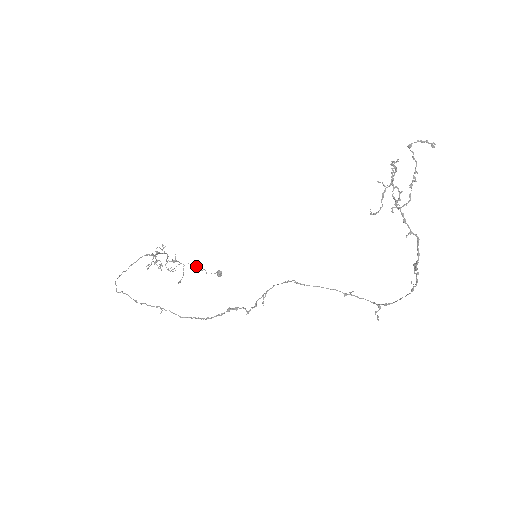
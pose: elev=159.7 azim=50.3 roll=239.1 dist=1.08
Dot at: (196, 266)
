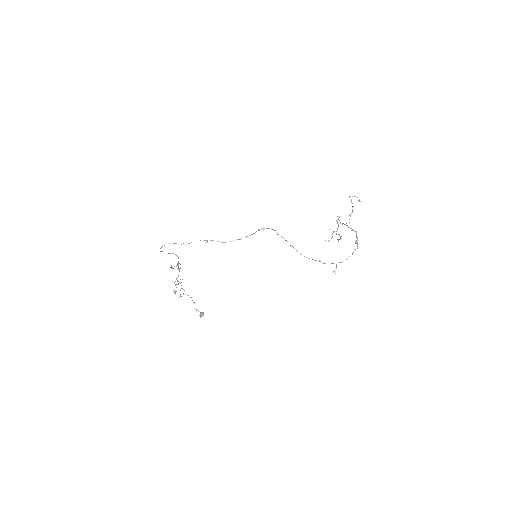
Dot at: (191, 297)
